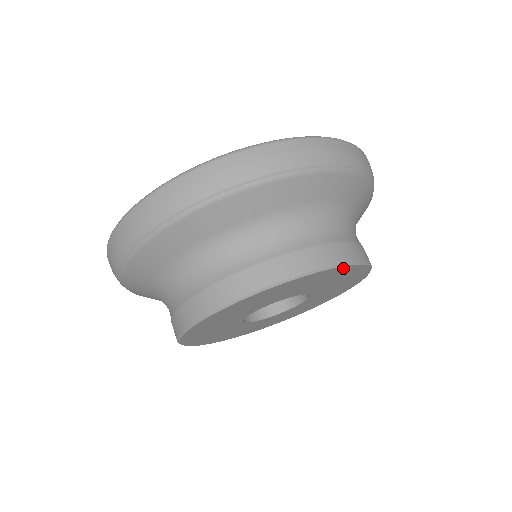
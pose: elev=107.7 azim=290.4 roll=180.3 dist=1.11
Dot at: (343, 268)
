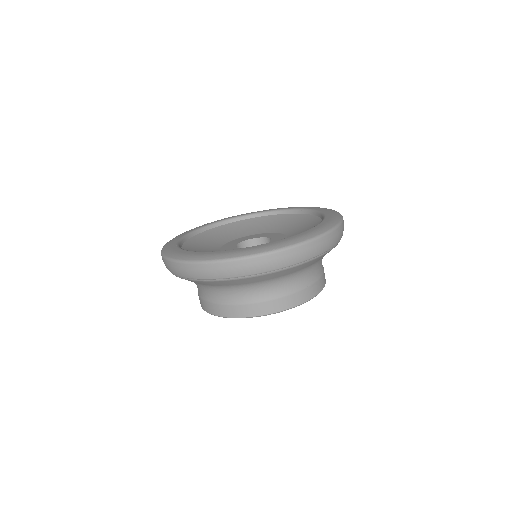
Dot at: occluded
